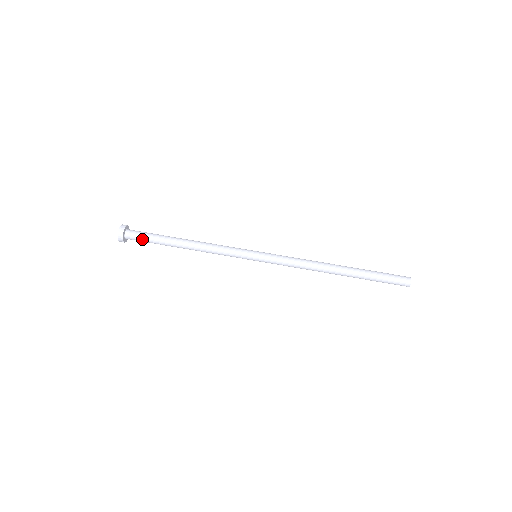
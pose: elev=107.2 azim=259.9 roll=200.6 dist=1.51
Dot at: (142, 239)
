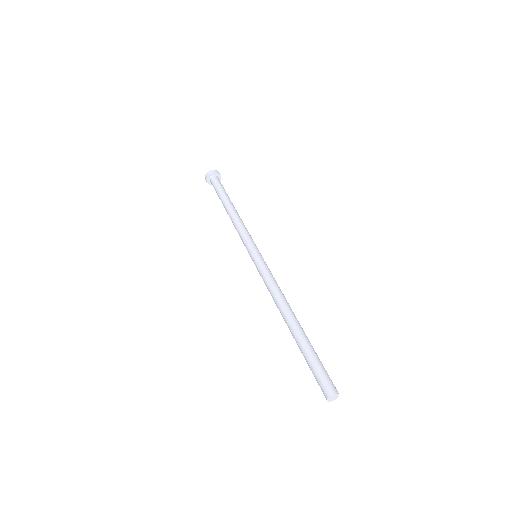
Dot at: (215, 186)
